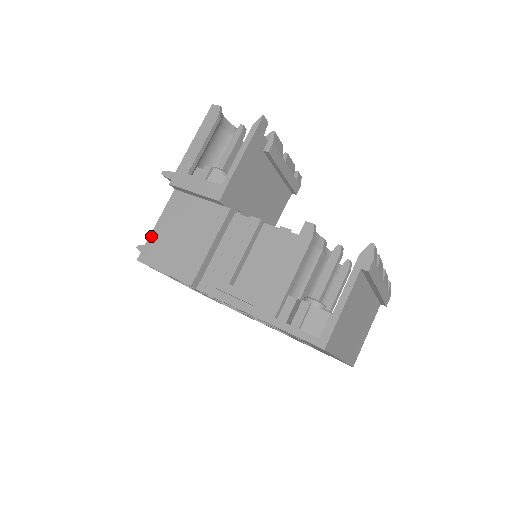
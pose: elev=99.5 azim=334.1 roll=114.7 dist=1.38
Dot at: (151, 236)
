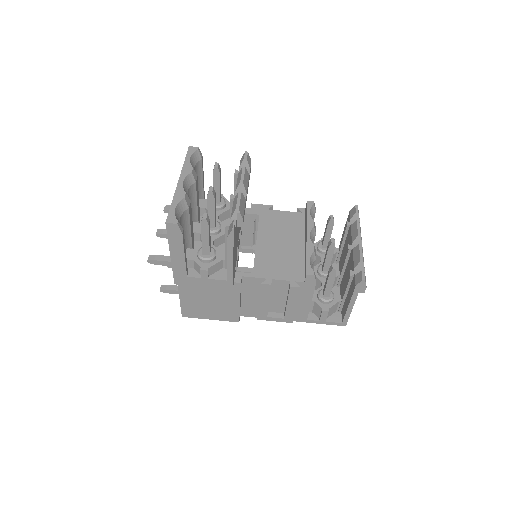
Dot at: (182, 305)
